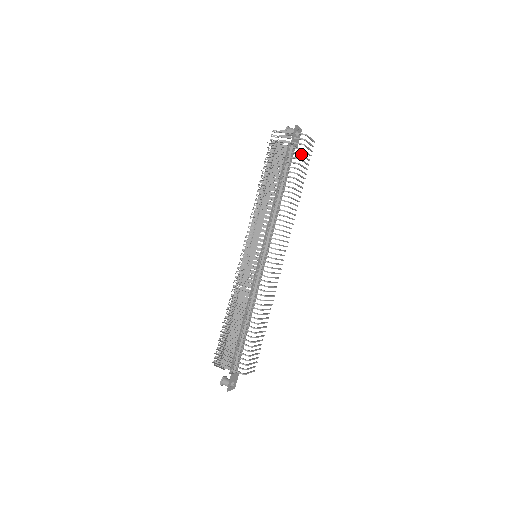
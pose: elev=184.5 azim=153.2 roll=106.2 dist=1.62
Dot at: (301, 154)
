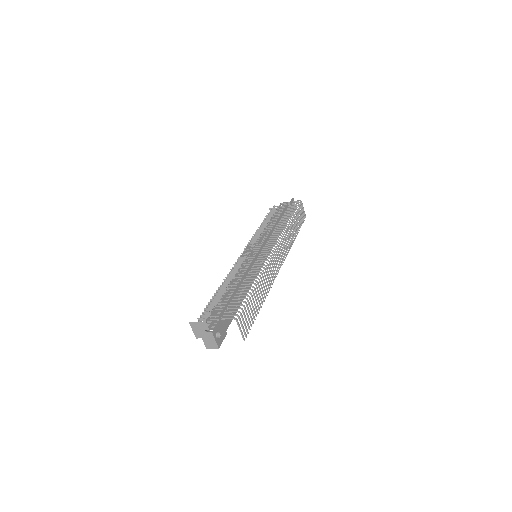
Dot at: occluded
